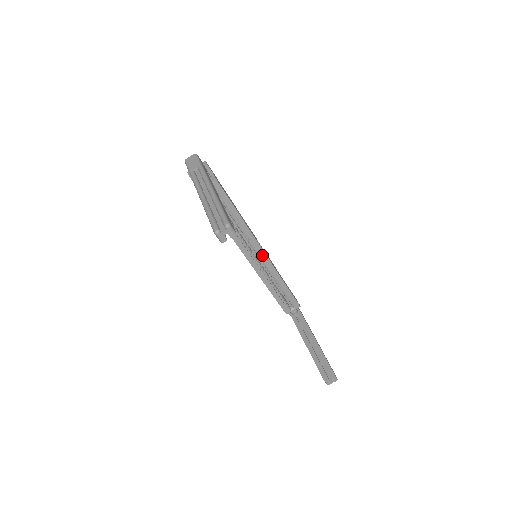
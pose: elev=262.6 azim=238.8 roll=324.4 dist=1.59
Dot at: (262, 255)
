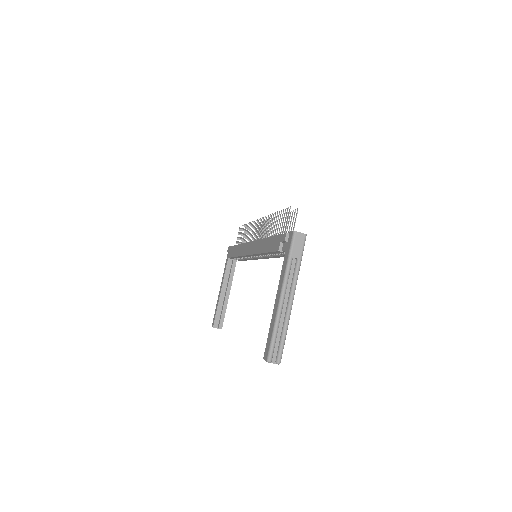
Dot at: (260, 258)
